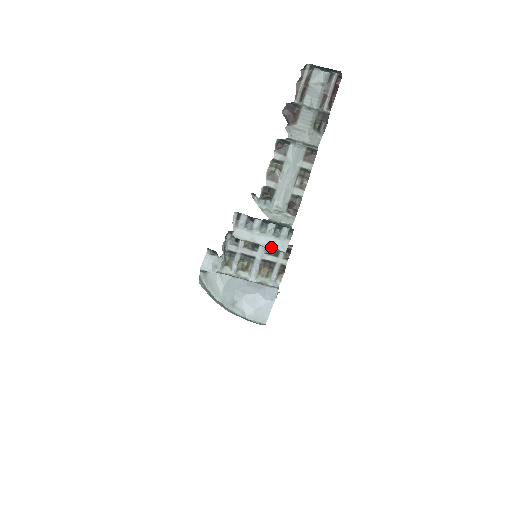
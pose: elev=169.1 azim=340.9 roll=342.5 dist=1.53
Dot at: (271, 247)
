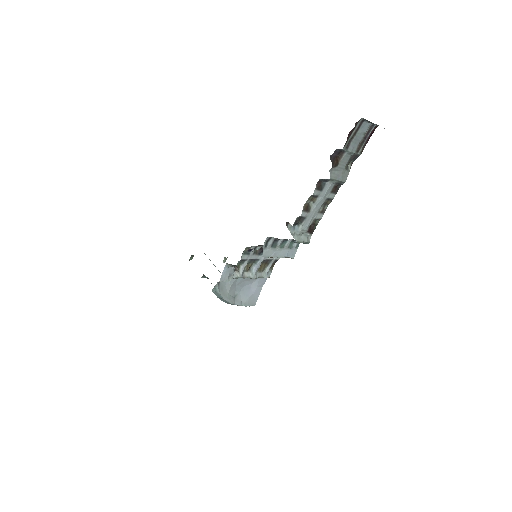
Dot at: (285, 257)
